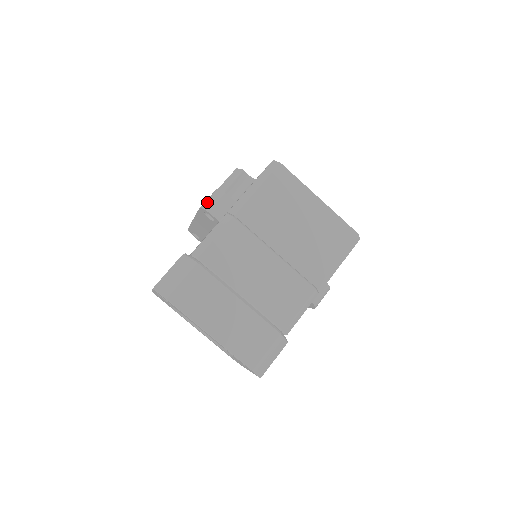
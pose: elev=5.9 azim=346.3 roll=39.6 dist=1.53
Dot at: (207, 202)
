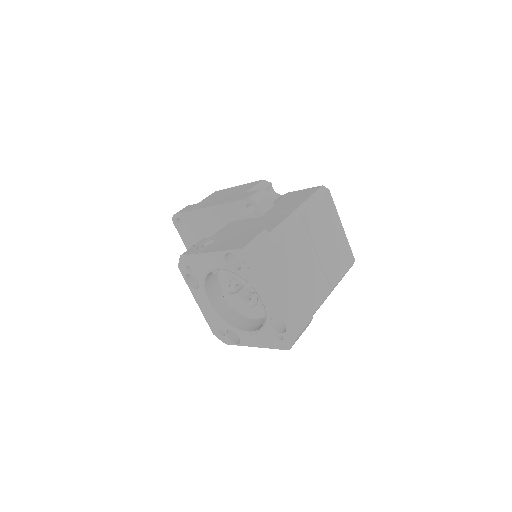
Dot at: (255, 196)
